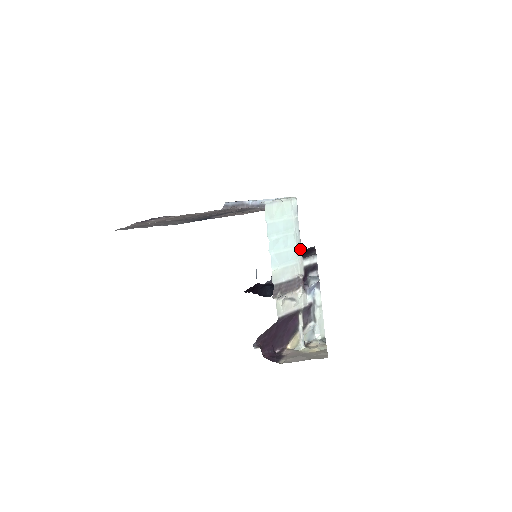
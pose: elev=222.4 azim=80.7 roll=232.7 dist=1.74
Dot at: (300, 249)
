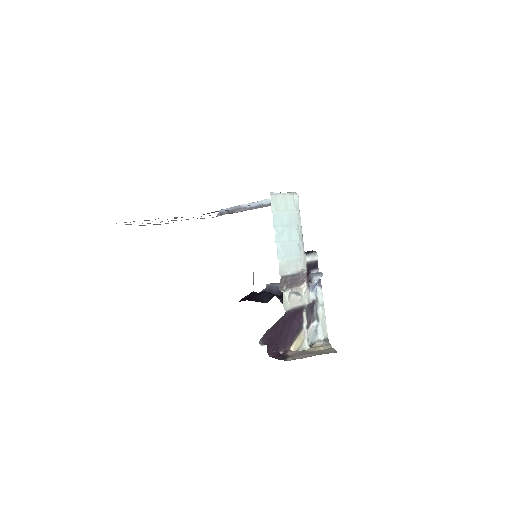
Dot at: (302, 244)
